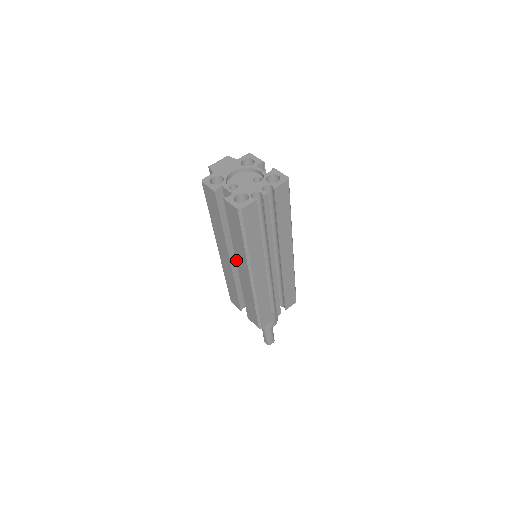
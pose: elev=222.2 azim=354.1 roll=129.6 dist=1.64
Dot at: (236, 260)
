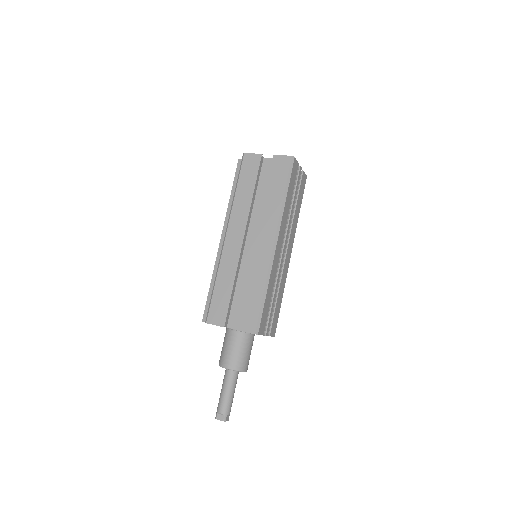
Dot at: (258, 229)
